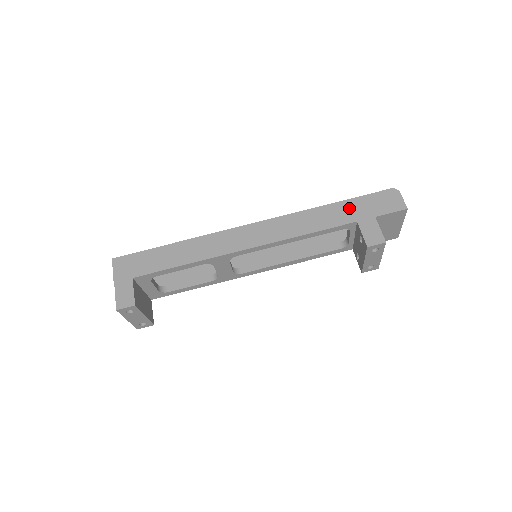
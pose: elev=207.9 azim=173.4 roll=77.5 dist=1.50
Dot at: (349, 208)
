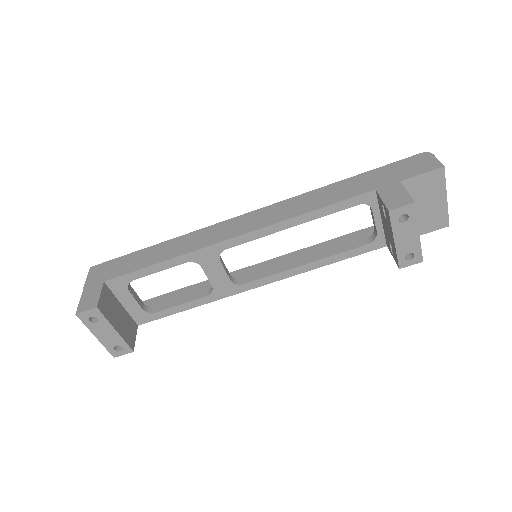
Dot at: (366, 179)
